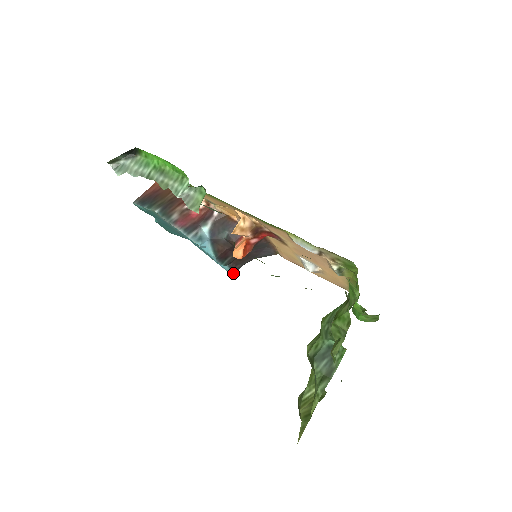
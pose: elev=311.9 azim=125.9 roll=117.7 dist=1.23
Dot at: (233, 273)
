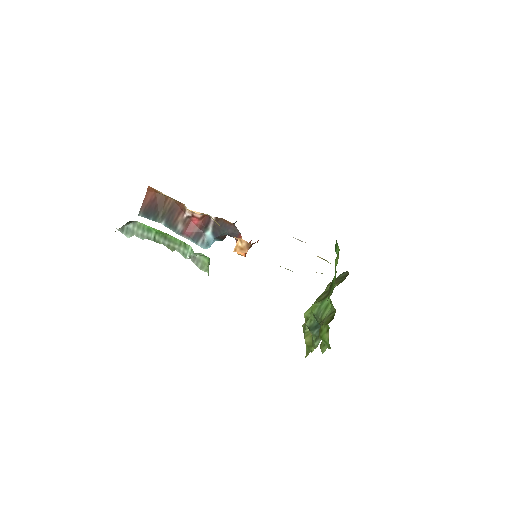
Dot at: occluded
